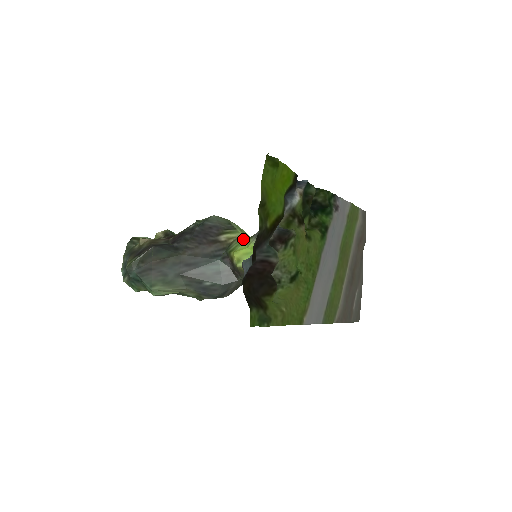
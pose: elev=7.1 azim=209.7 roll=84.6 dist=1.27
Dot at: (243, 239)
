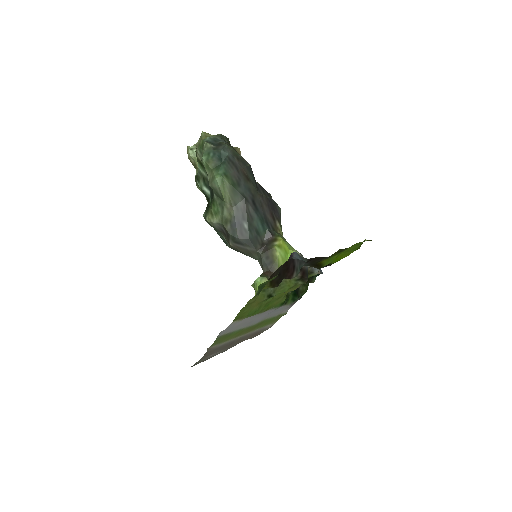
Dot at: occluded
